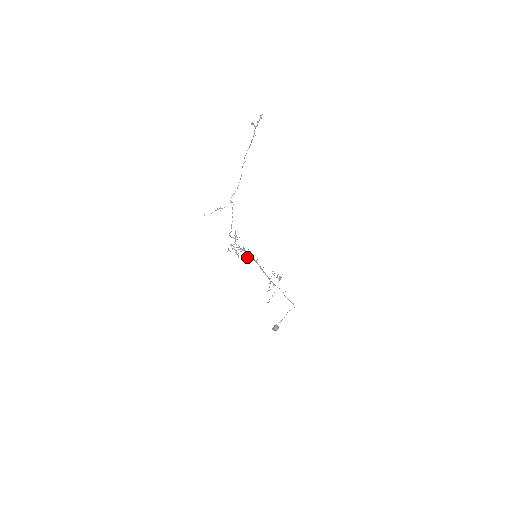
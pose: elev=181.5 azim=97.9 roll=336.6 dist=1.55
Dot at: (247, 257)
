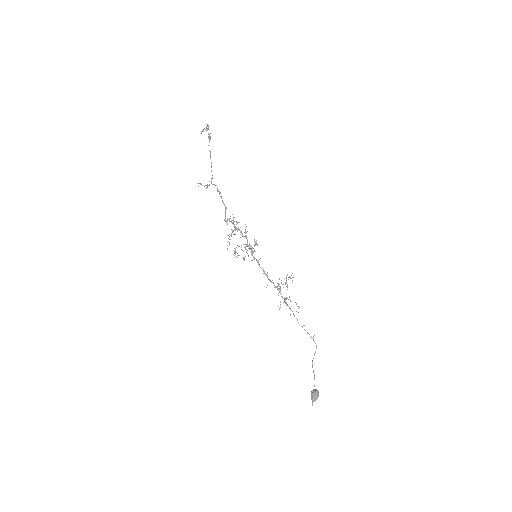
Dot at: (254, 241)
